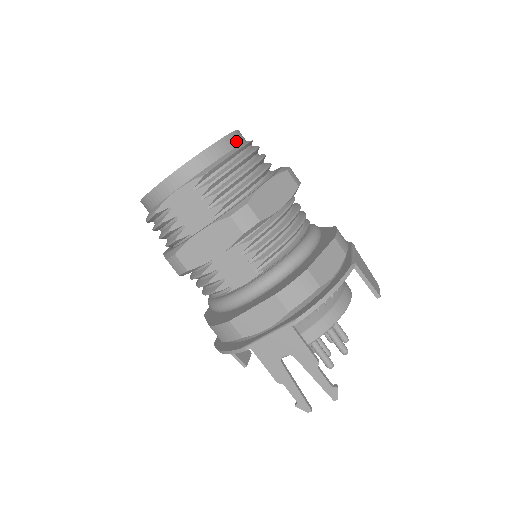
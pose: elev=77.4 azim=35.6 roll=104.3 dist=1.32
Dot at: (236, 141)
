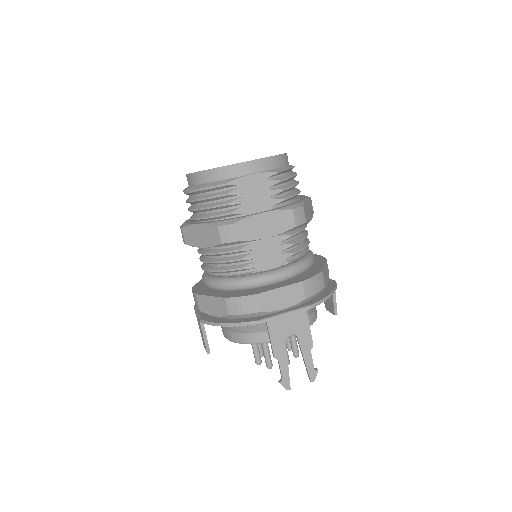
Dot at: occluded
